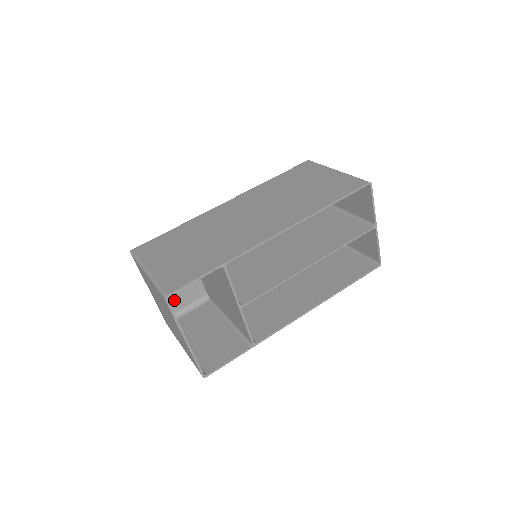
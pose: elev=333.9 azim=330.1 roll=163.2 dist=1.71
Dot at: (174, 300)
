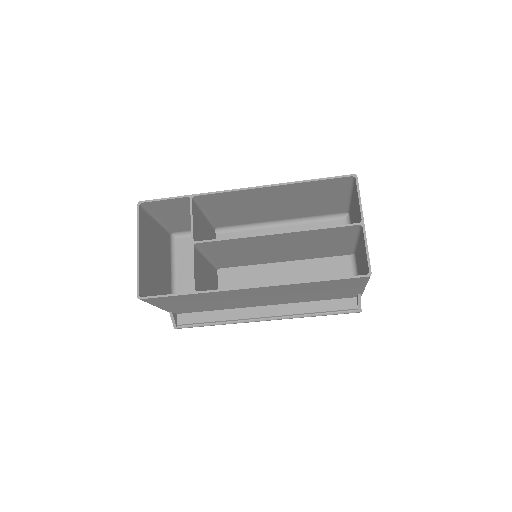
Dot at: occluded
